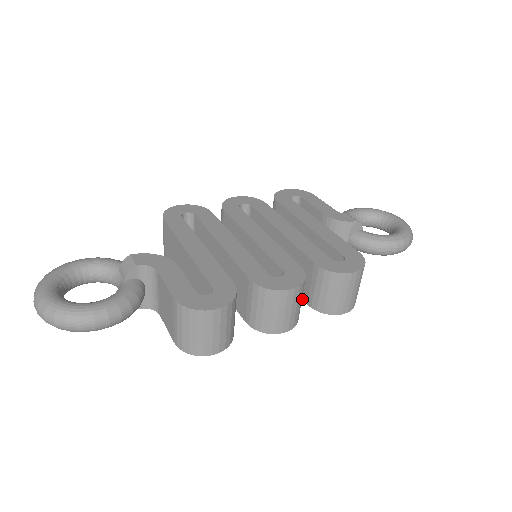
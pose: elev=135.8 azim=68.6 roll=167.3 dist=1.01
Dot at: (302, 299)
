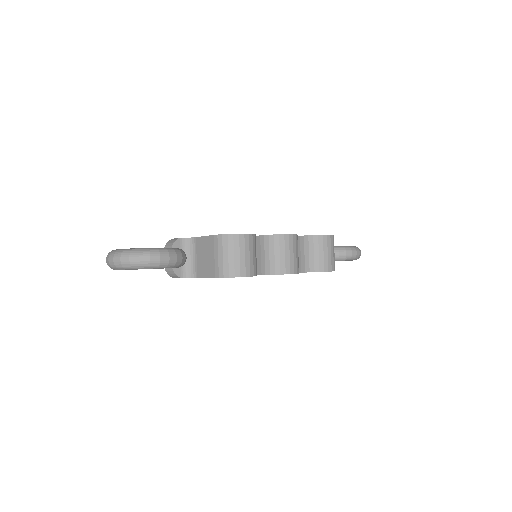
Dot at: occluded
